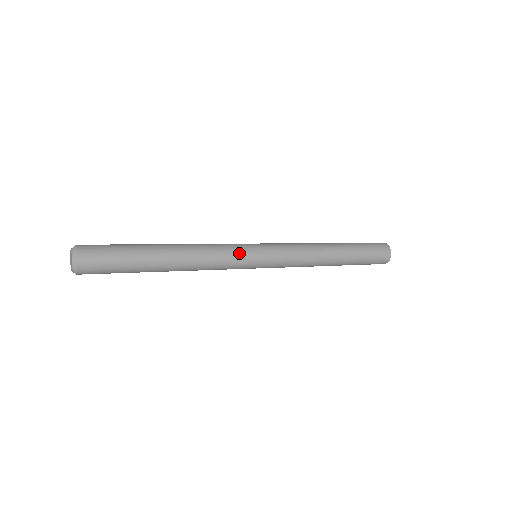
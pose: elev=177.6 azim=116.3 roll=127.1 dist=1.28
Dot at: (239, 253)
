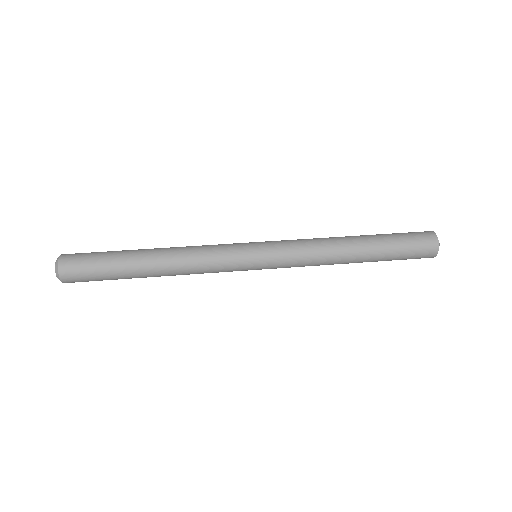
Dot at: (230, 256)
